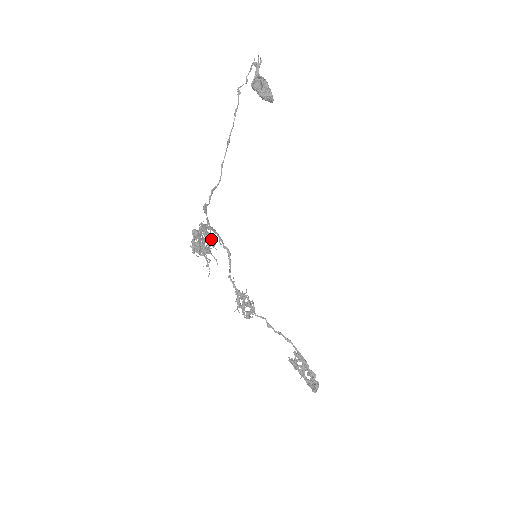
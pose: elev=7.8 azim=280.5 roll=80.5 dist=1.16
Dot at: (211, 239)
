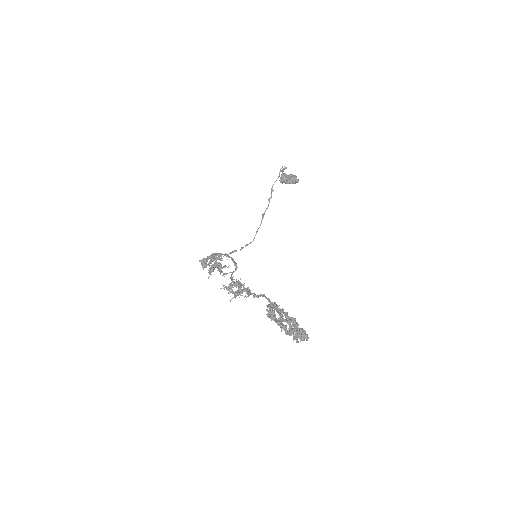
Dot at: (213, 255)
